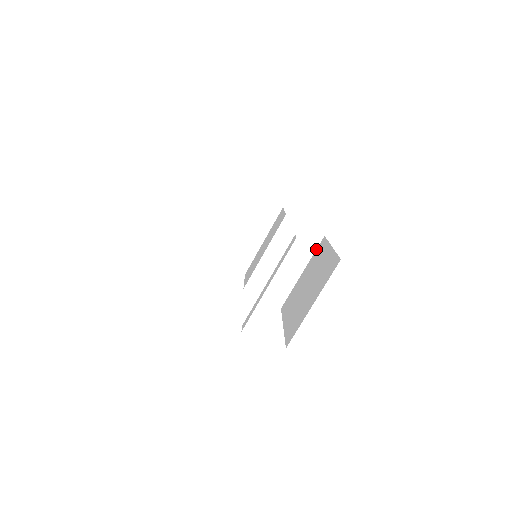
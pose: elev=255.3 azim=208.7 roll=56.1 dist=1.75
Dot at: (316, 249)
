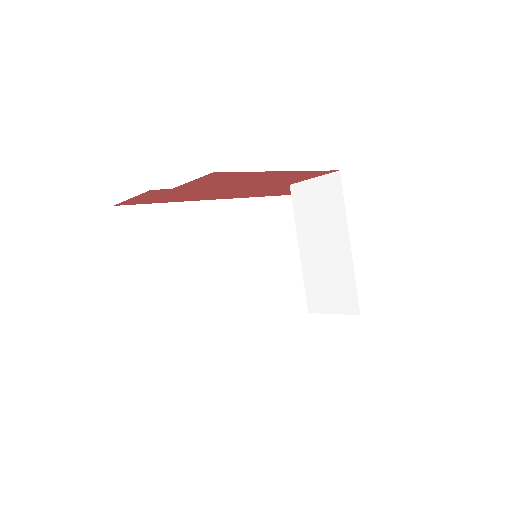
Dot at: (343, 197)
